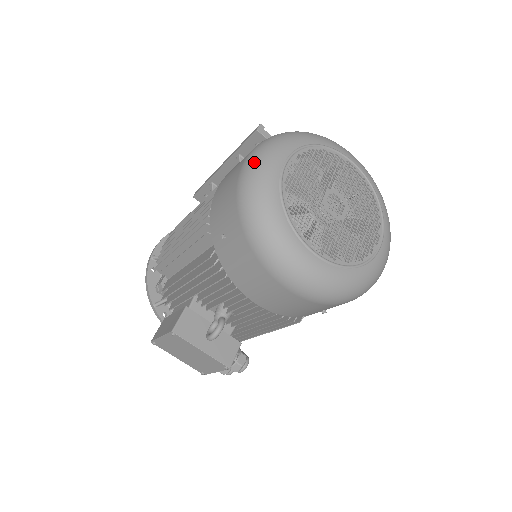
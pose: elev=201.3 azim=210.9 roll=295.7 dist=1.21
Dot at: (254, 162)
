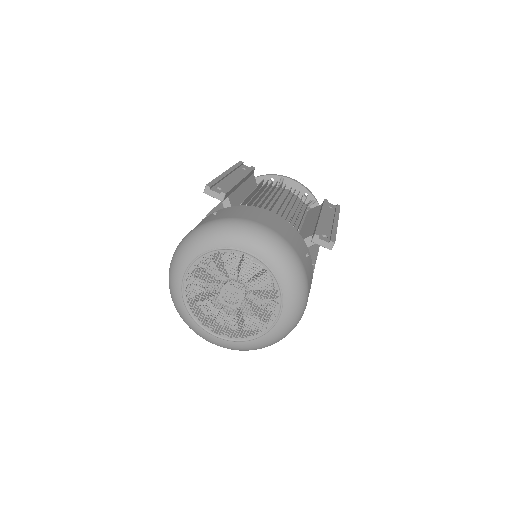
Dot at: (170, 271)
